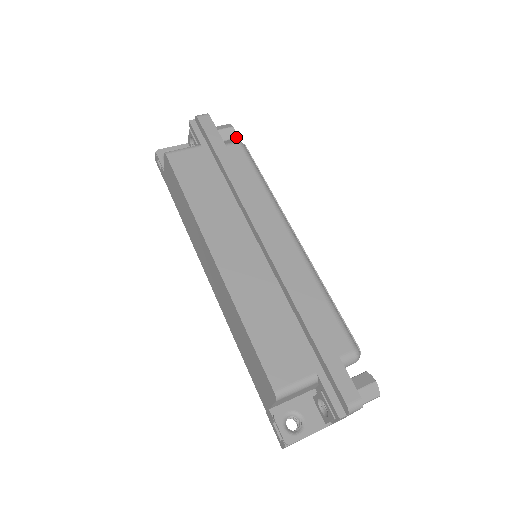
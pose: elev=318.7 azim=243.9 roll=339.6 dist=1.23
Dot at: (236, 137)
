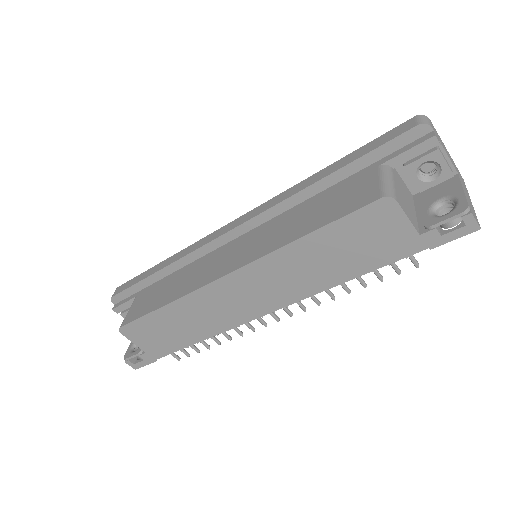
Dot at: occluded
